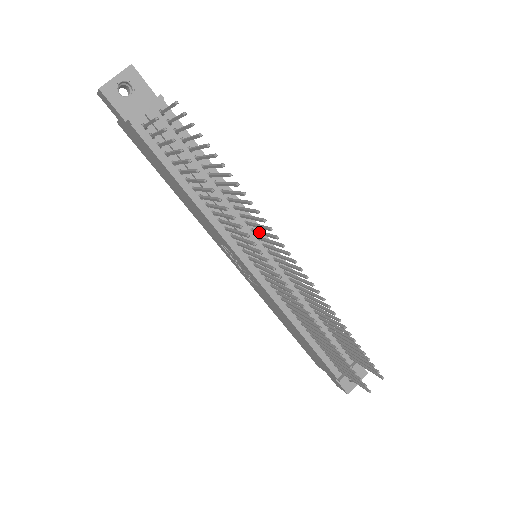
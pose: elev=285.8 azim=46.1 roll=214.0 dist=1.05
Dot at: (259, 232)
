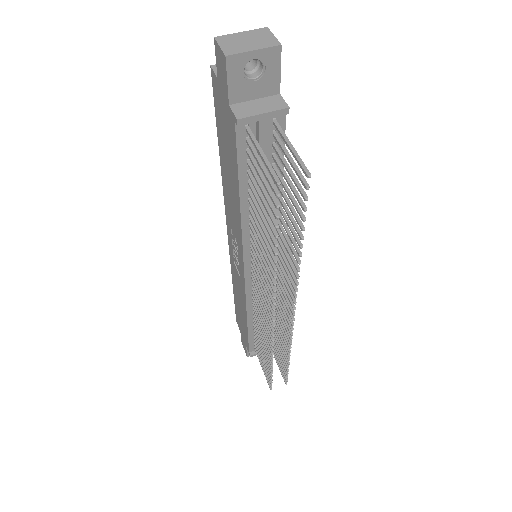
Dot at: (279, 263)
